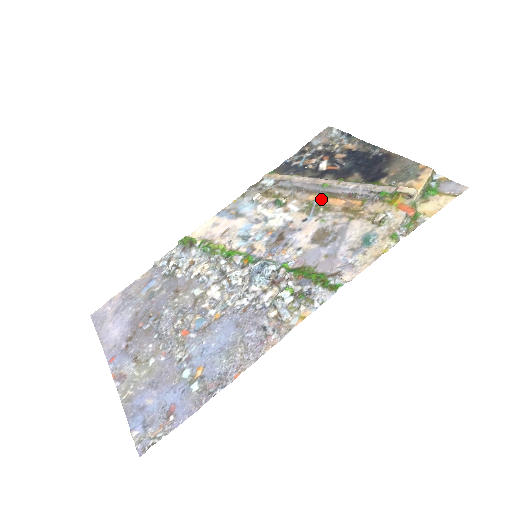
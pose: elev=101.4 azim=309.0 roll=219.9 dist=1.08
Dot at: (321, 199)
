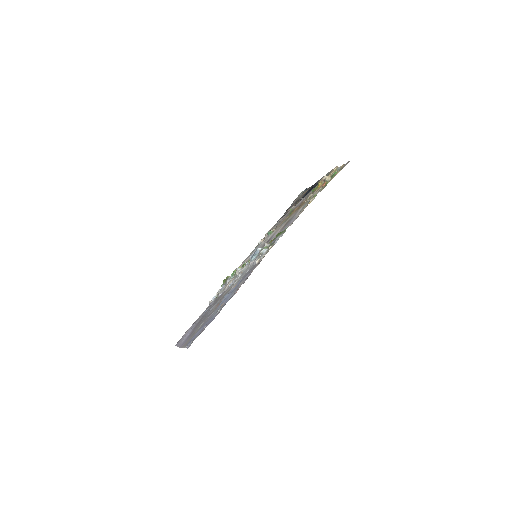
Dot at: occluded
